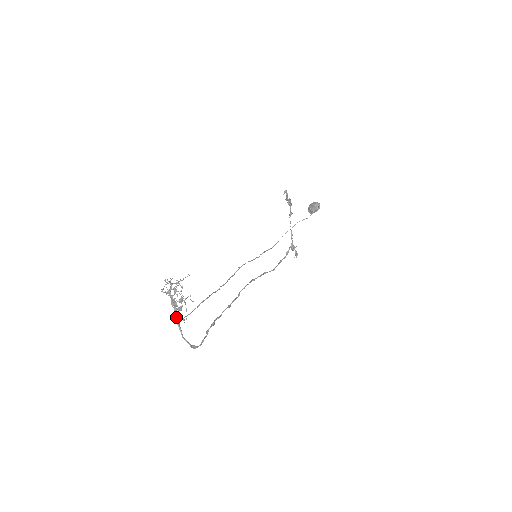
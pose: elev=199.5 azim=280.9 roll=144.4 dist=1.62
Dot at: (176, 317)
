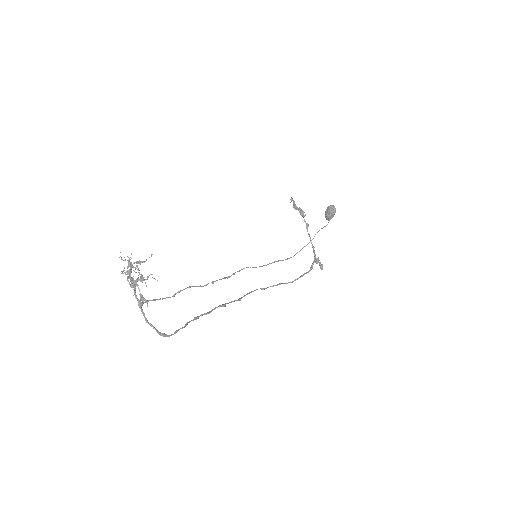
Dot at: (136, 298)
